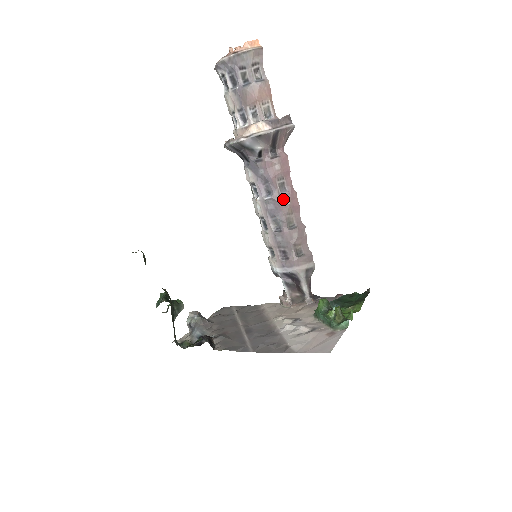
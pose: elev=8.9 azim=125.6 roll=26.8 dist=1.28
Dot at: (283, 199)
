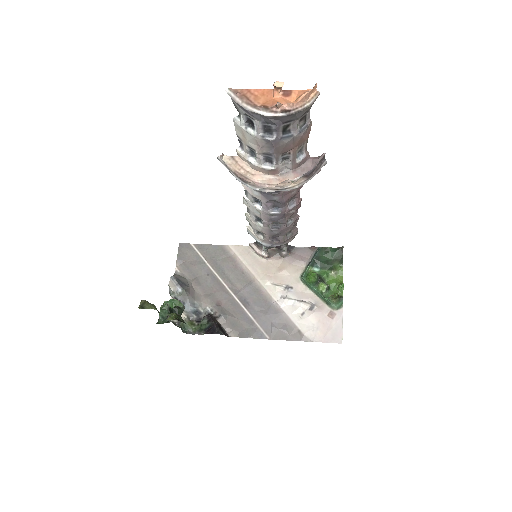
Dot at: (290, 211)
